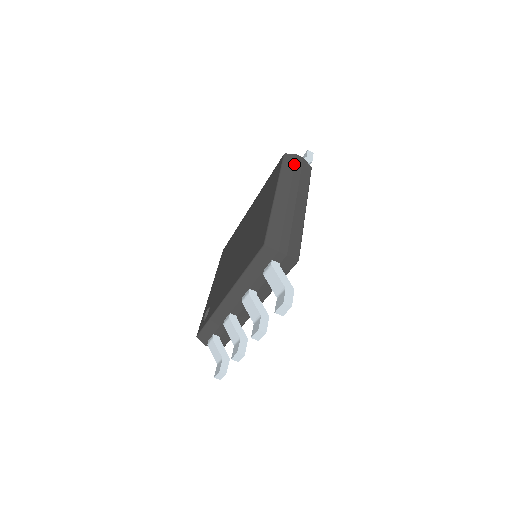
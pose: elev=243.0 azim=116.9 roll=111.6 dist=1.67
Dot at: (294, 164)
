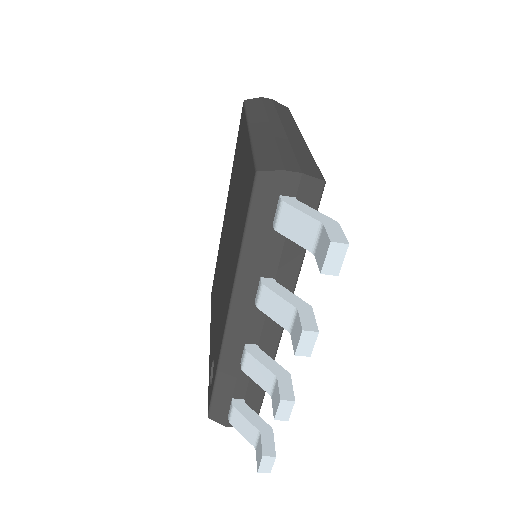
Dot at: (262, 103)
